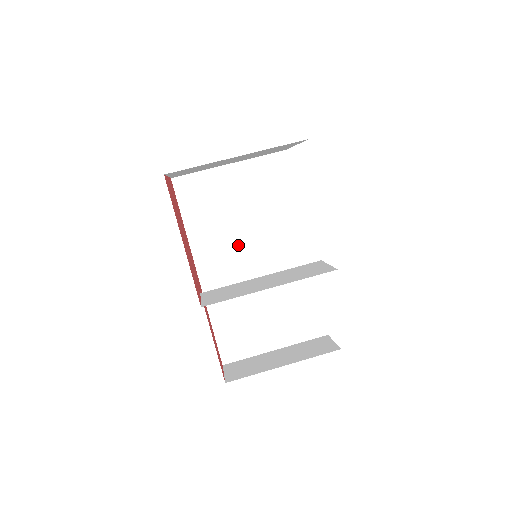
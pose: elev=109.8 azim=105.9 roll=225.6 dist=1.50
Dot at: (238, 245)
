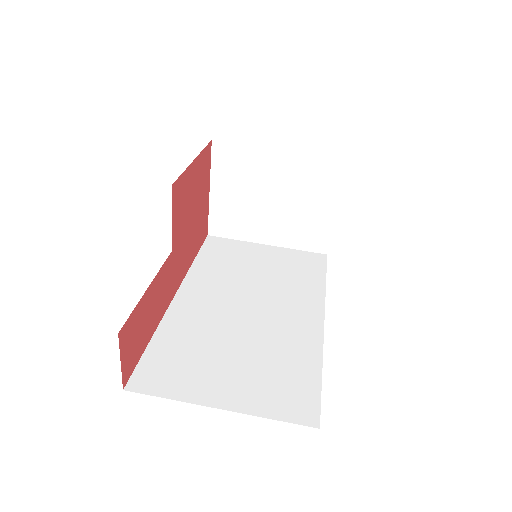
Dot at: (239, 290)
